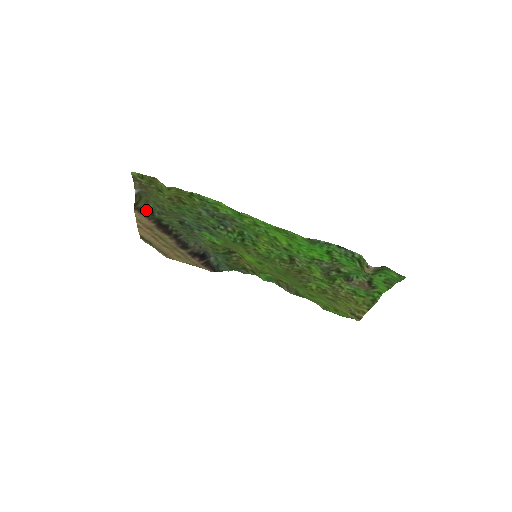
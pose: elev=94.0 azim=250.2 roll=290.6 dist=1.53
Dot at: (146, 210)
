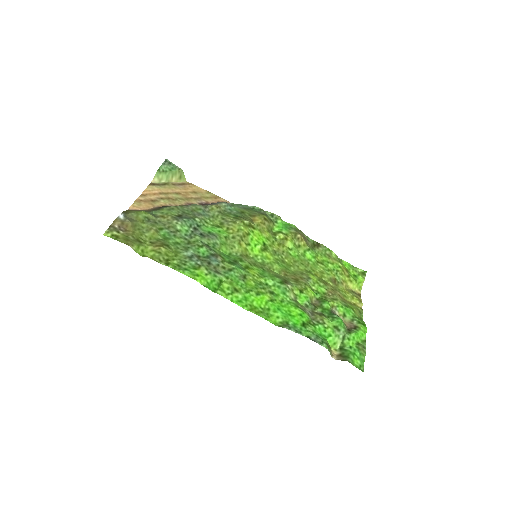
Dot at: (140, 210)
